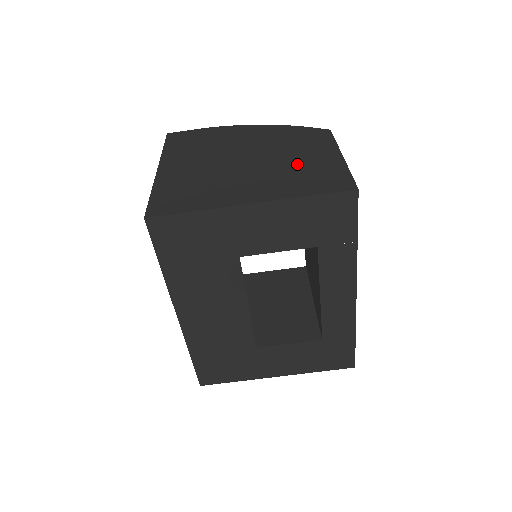
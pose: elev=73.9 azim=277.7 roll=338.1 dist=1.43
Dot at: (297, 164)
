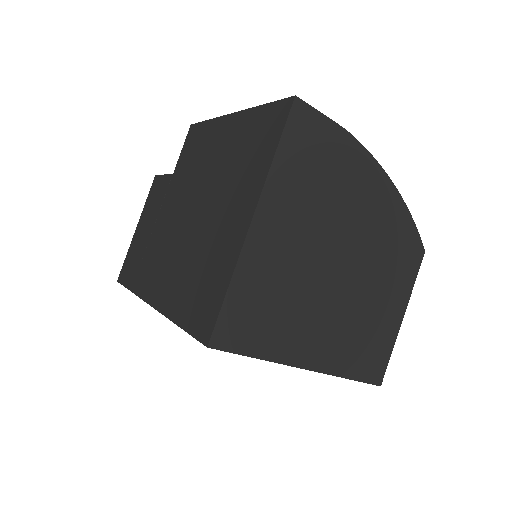
Dot at: (370, 312)
